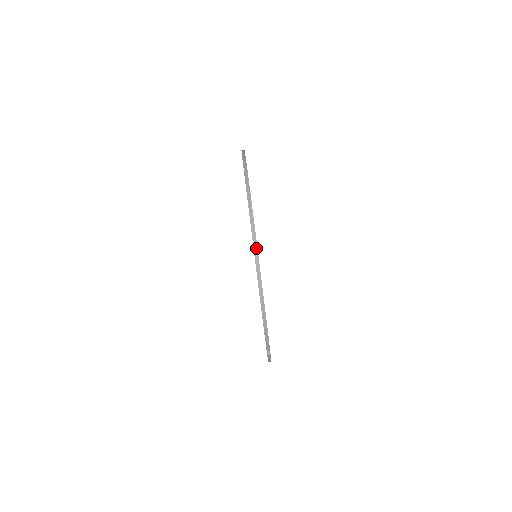
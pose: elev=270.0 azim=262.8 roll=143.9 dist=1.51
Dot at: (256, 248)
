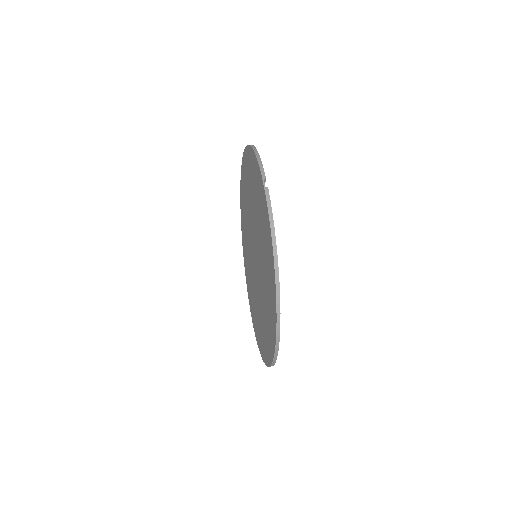
Dot at: occluded
